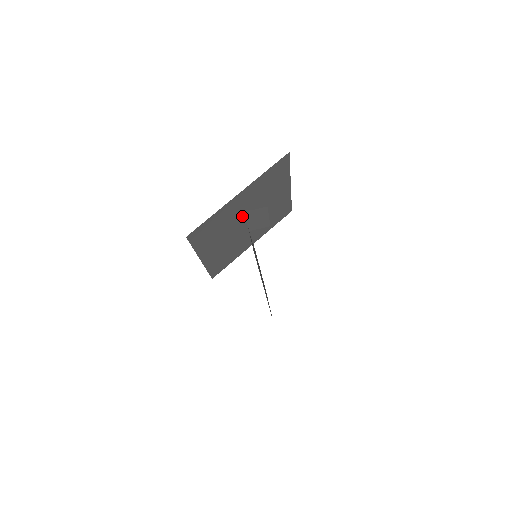
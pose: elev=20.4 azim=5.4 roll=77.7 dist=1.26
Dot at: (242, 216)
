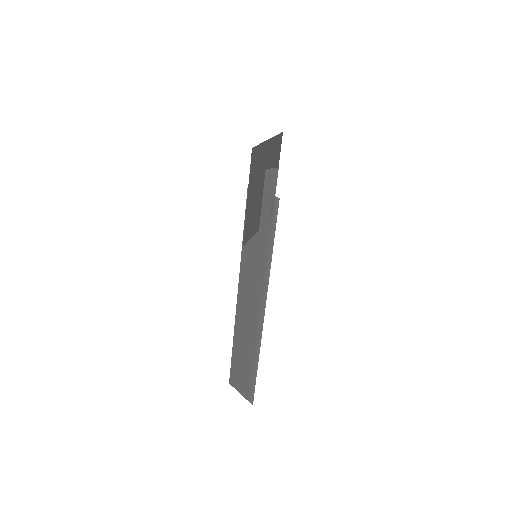
Dot at: (264, 174)
